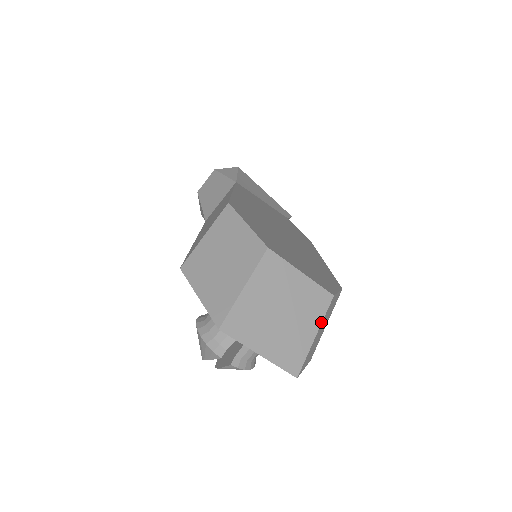
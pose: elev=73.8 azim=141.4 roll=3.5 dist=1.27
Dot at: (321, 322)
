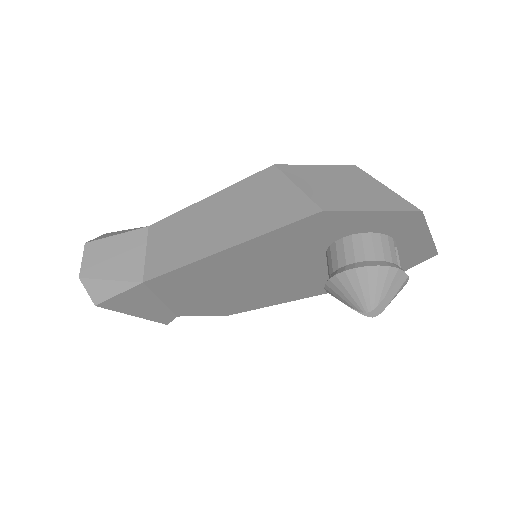
Dot at: occluded
